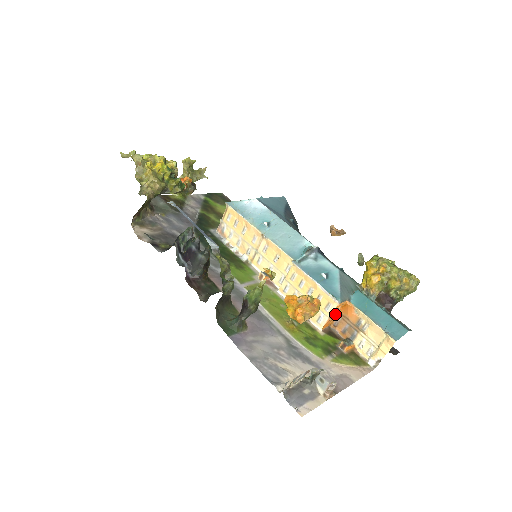
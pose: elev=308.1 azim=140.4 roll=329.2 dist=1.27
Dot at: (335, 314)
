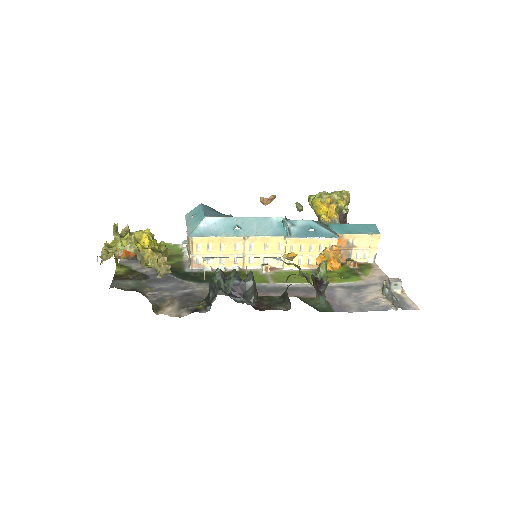
Dot at: occluded
